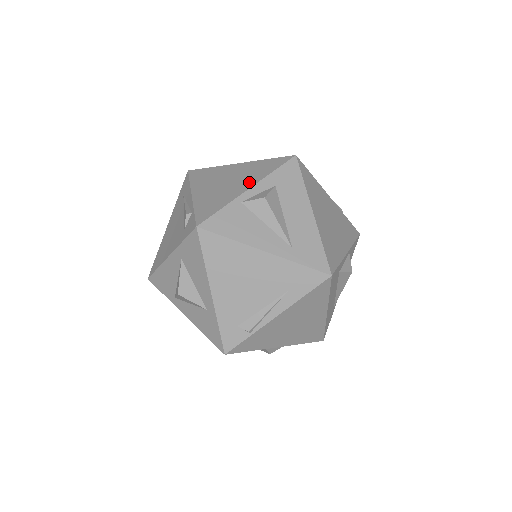
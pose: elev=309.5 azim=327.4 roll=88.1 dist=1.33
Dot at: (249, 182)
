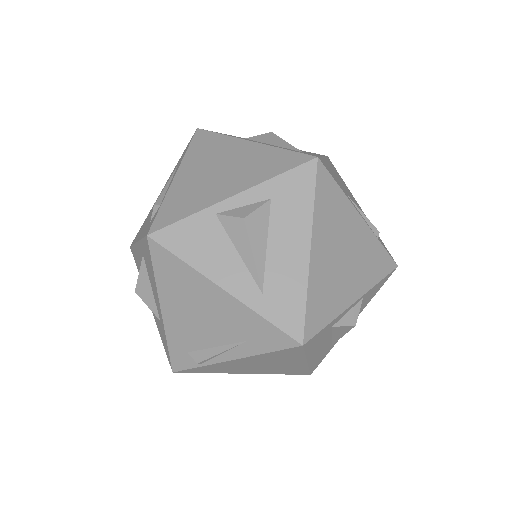
Dot at: (239, 183)
